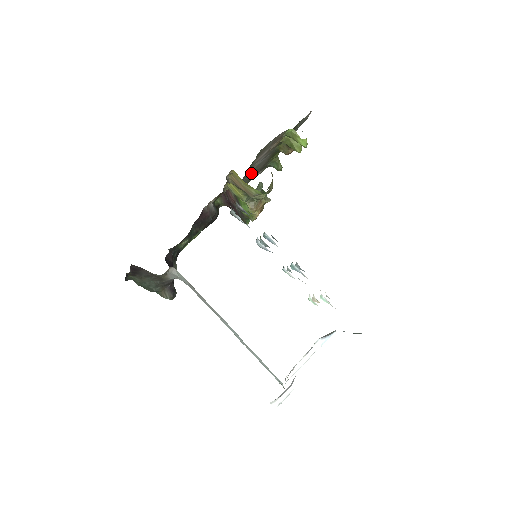
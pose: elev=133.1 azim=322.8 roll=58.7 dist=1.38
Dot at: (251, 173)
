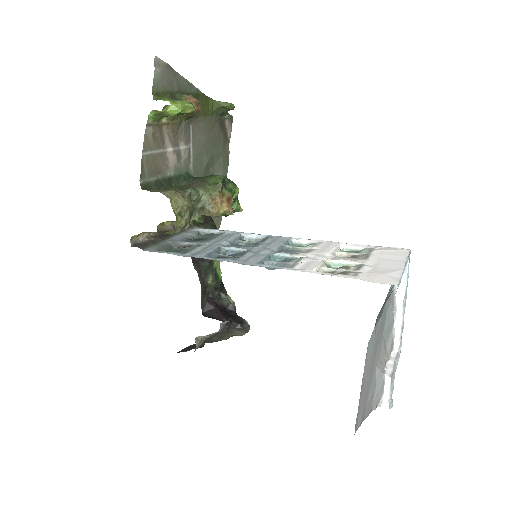
Dot at: (202, 156)
